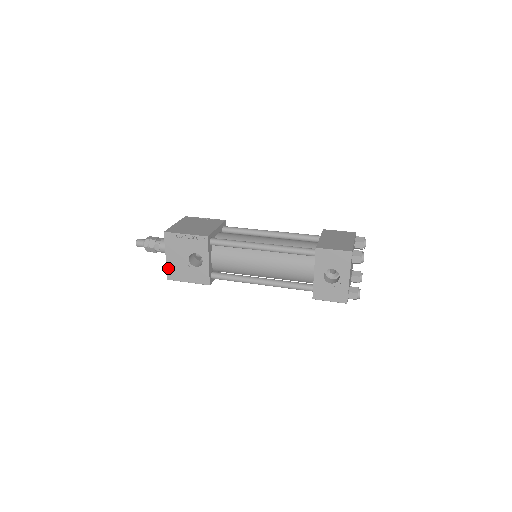
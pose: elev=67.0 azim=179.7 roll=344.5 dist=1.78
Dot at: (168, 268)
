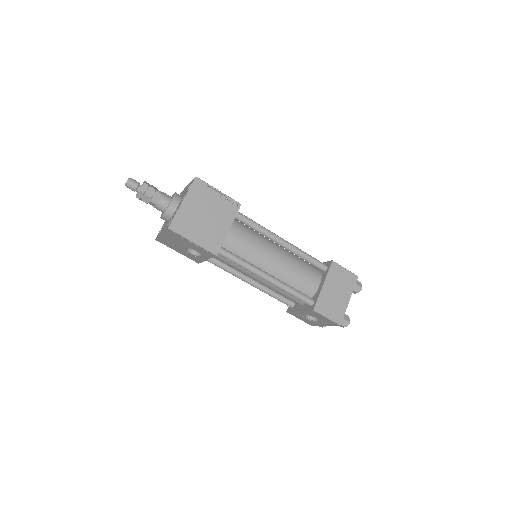
Dot at: (160, 238)
